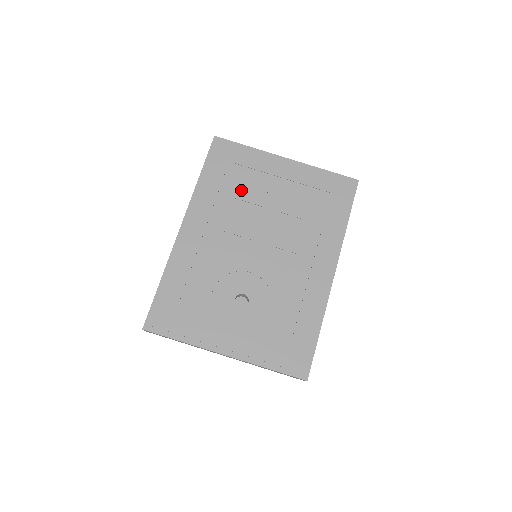
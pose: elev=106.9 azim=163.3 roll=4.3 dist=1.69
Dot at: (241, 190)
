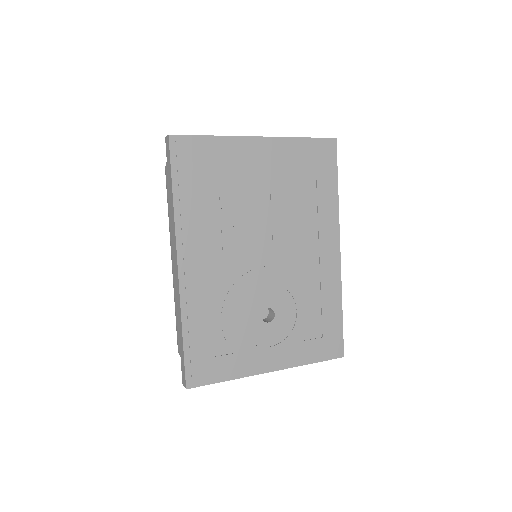
Dot at: (225, 196)
